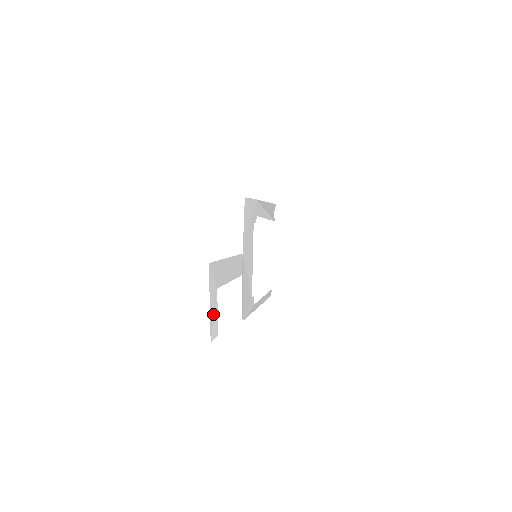
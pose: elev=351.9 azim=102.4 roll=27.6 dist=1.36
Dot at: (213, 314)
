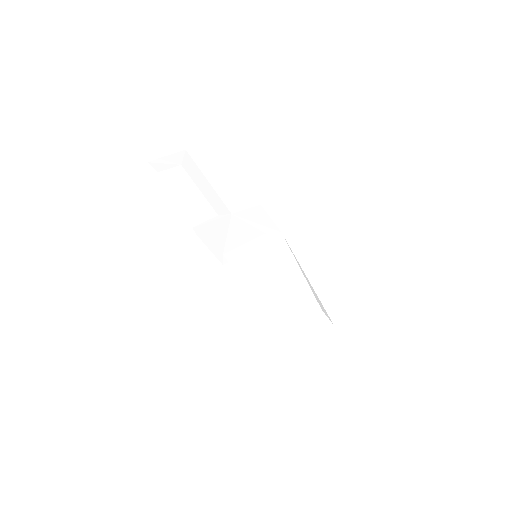
Dot at: (165, 163)
